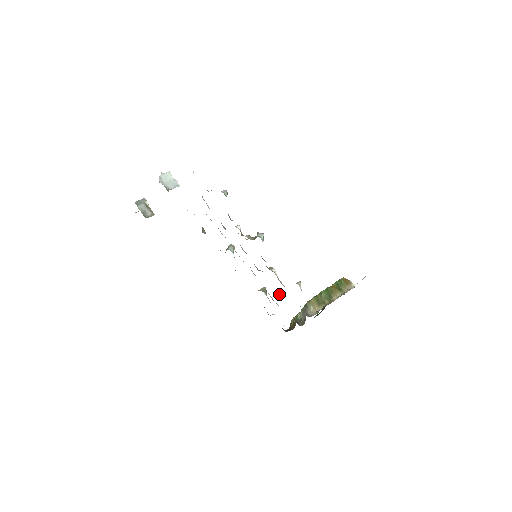
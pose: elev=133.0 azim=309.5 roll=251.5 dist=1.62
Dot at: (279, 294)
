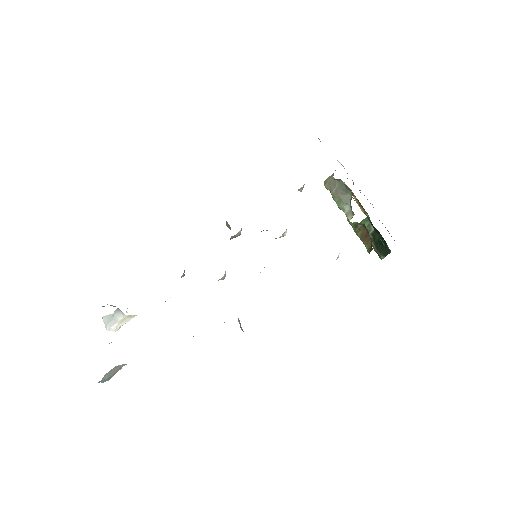
Dot at: occluded
